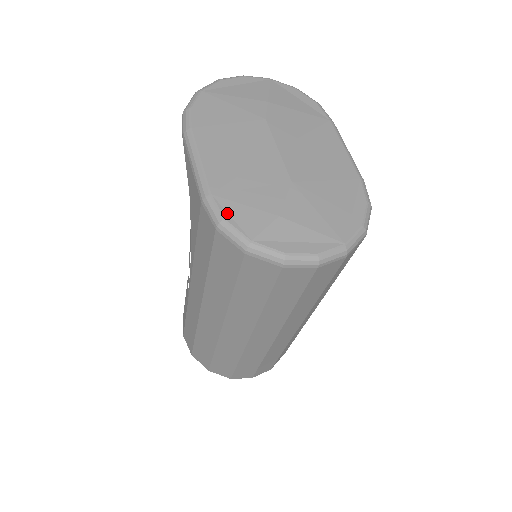
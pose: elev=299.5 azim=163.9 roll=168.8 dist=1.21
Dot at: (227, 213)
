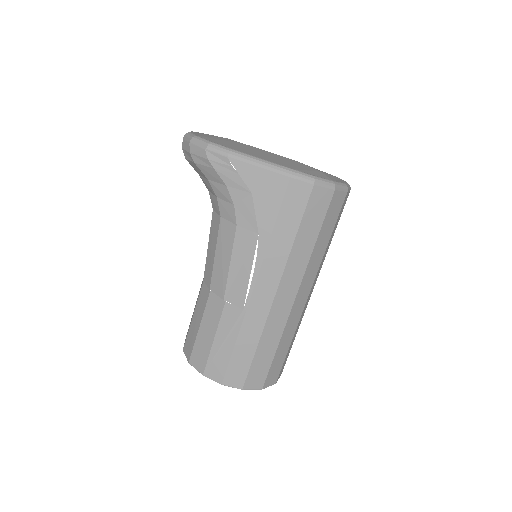
Dot at: (310, 174)
